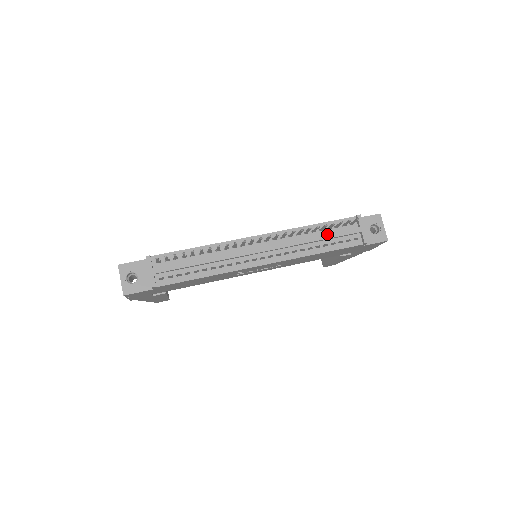
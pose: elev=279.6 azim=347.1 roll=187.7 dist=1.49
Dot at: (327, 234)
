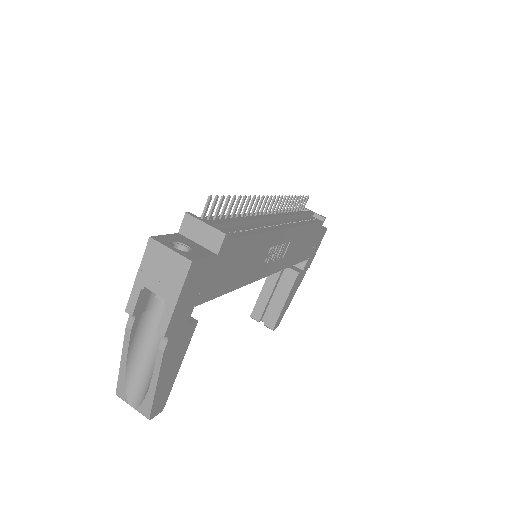
Dot at: (299, 212)
